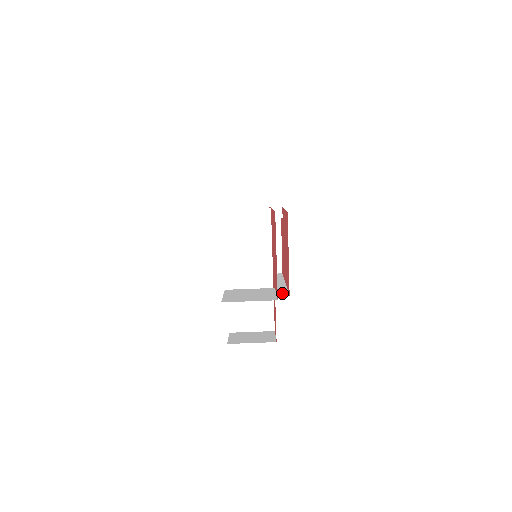
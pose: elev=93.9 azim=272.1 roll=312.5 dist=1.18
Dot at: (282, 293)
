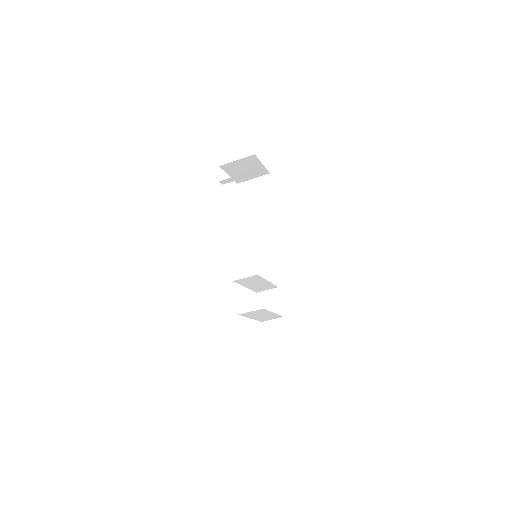
Dot at: (277, 232)
